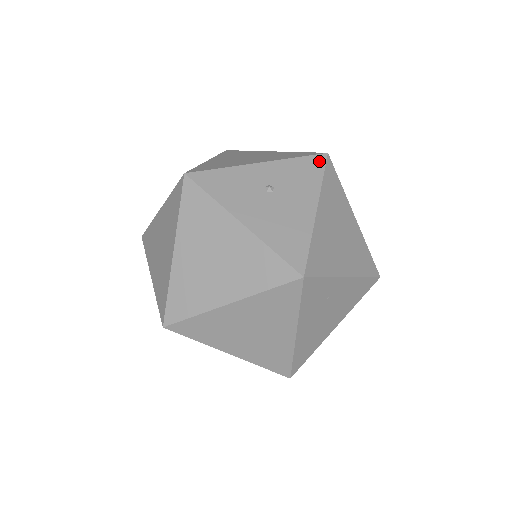
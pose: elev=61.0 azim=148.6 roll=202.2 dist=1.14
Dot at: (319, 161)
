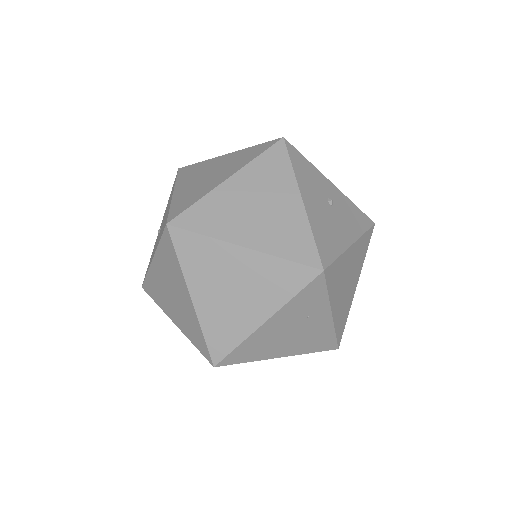
Dot at: (368, 221)
